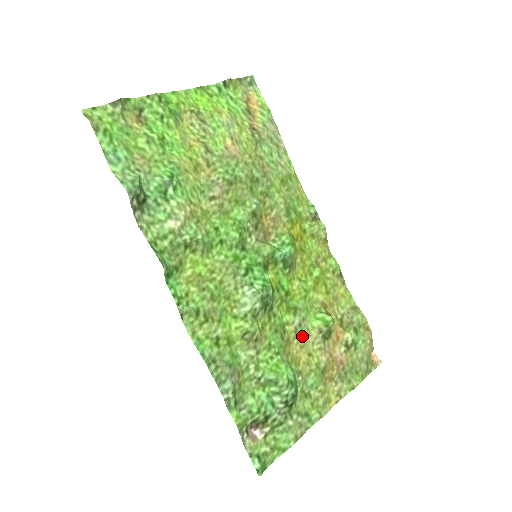
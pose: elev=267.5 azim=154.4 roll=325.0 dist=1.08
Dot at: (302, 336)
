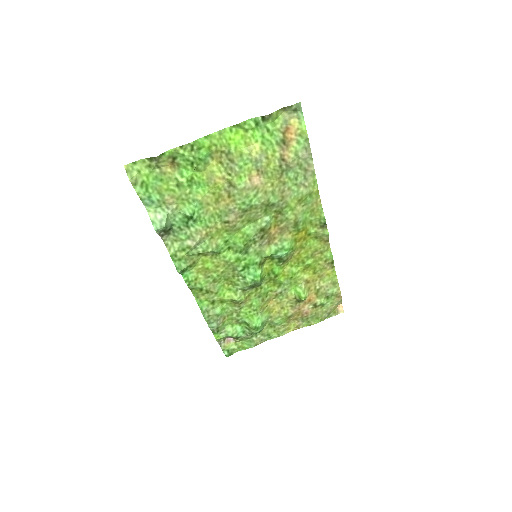
Dot at: (281, 297)
